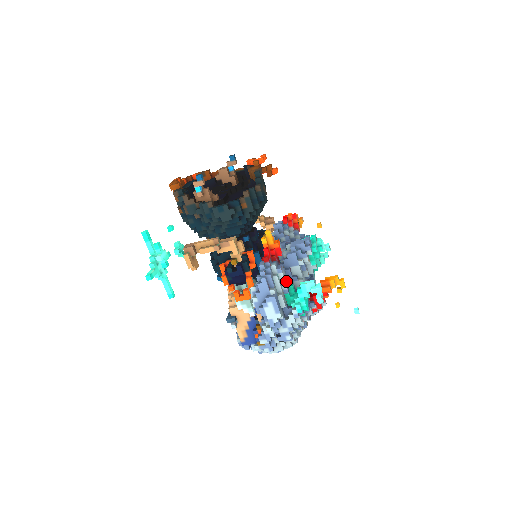
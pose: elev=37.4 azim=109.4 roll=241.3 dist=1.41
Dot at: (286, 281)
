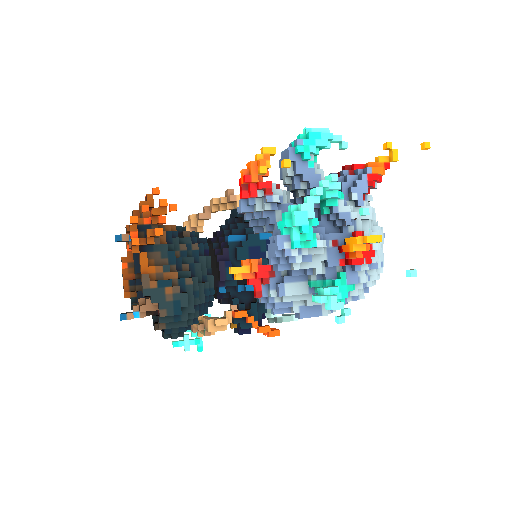
Dot at: (300, 287)
